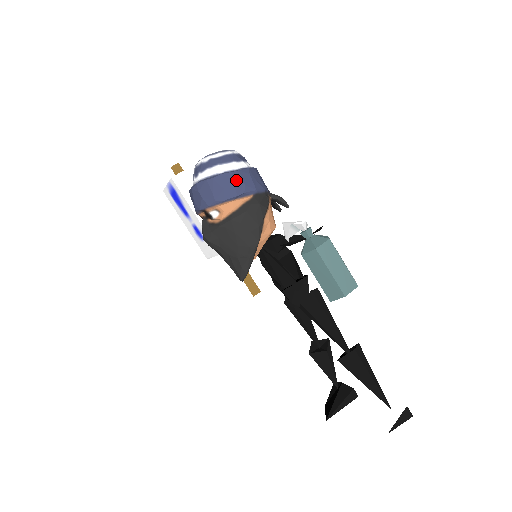
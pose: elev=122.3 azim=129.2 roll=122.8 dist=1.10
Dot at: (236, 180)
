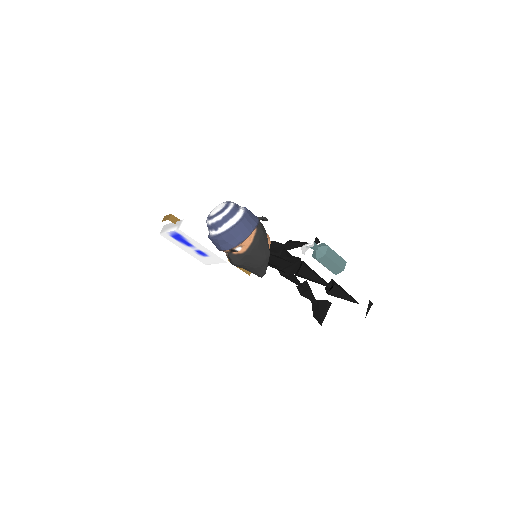
Dot at: (246, 224)
